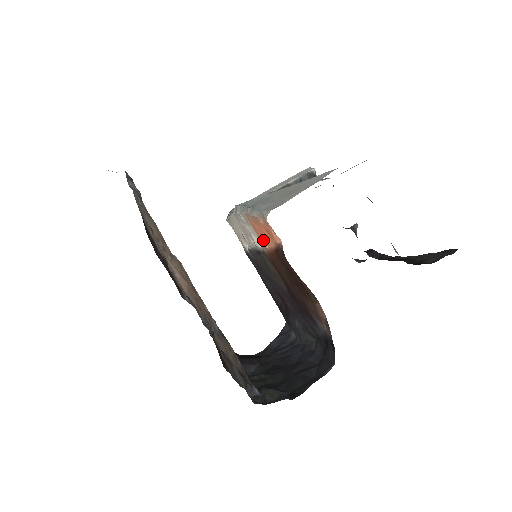
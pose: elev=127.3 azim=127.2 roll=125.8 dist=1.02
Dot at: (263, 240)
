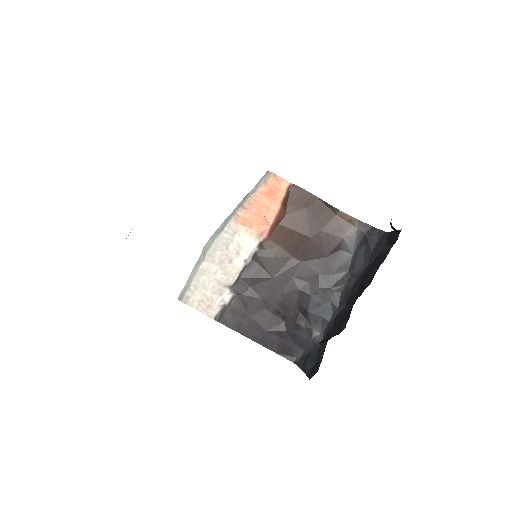
Dot at: (262, 222)
